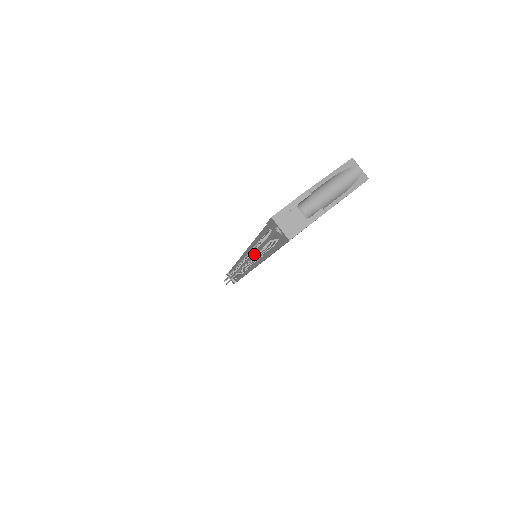
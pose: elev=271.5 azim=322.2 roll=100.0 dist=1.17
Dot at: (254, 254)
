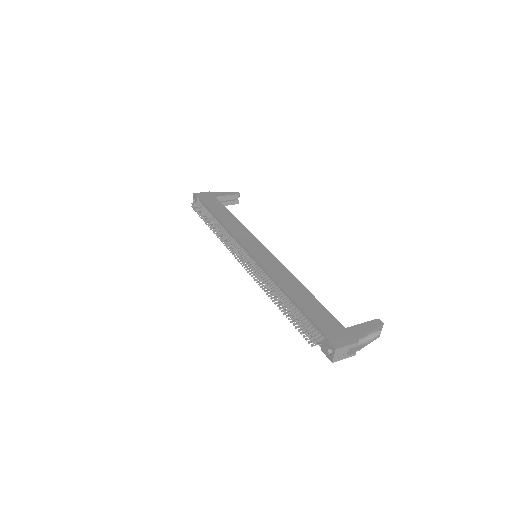
Dot at: (275, 290)
